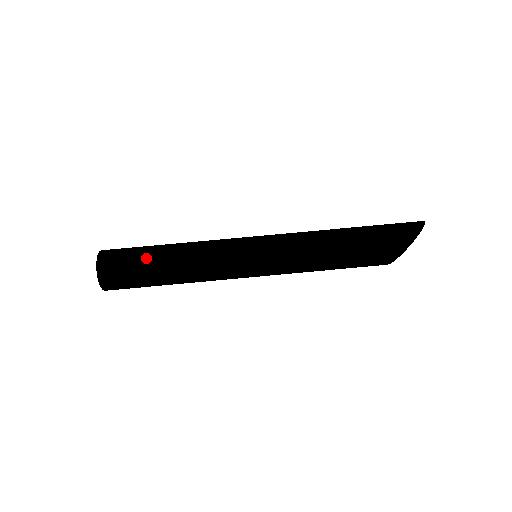
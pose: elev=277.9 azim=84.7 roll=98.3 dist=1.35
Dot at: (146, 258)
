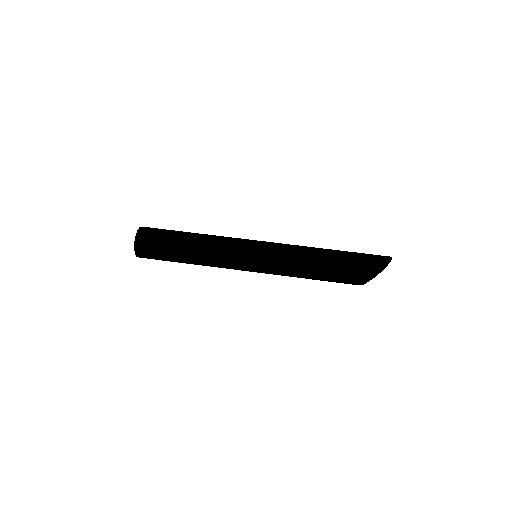
Dot at: (175, 233)
